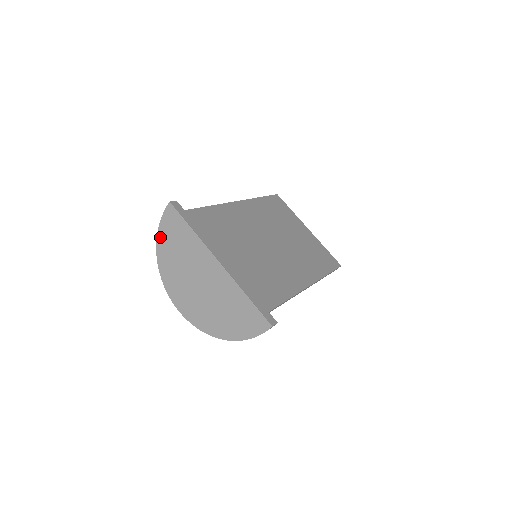
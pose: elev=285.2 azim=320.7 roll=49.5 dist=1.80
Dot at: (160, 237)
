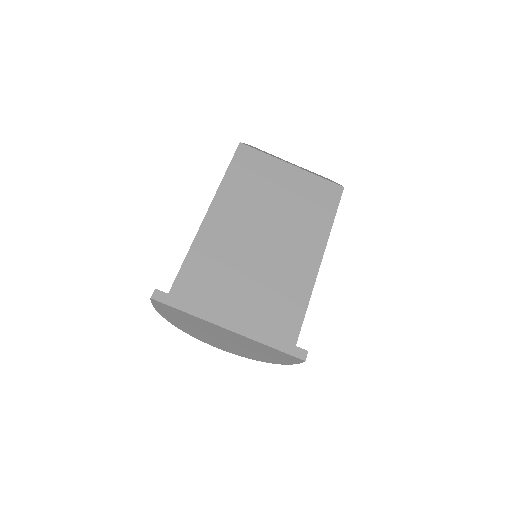
Dot at: (163, 315)
